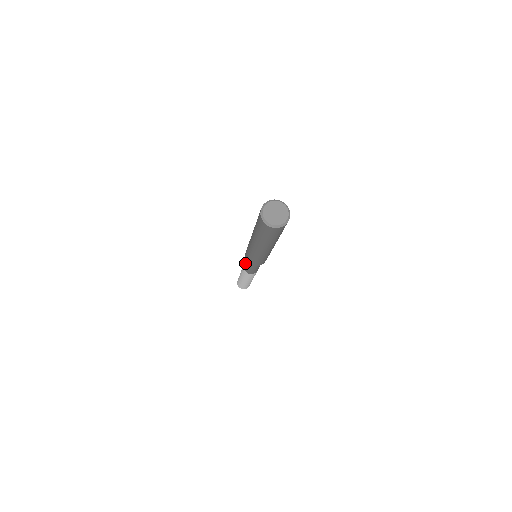
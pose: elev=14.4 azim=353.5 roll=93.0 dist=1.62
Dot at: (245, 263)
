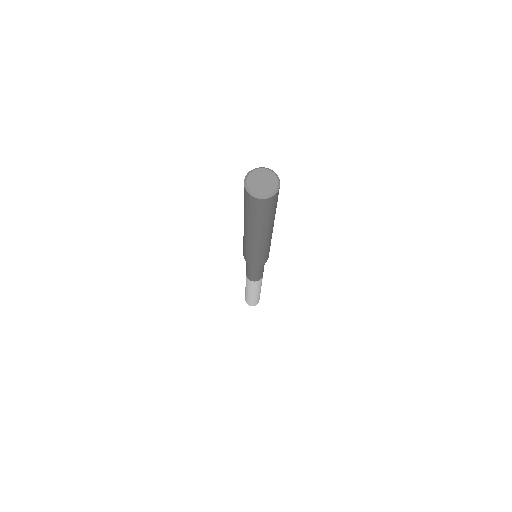
Dot at: (247, 270)
